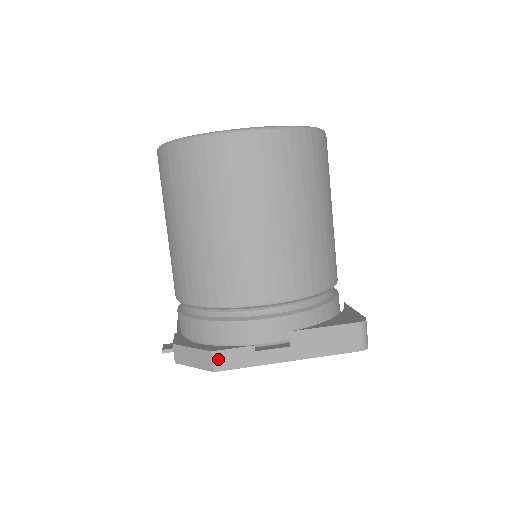
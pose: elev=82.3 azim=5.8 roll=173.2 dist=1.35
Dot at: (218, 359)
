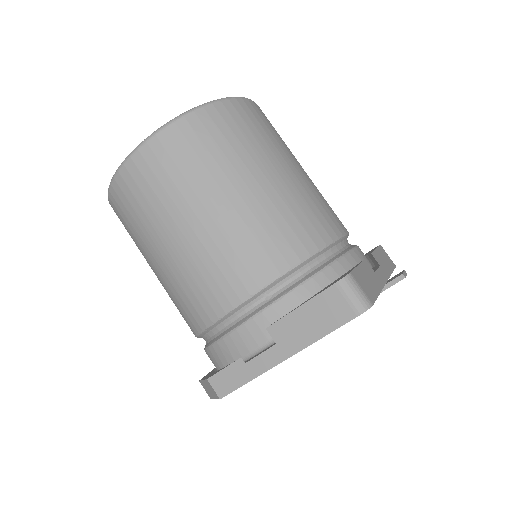
Dot at: (217, 385)
